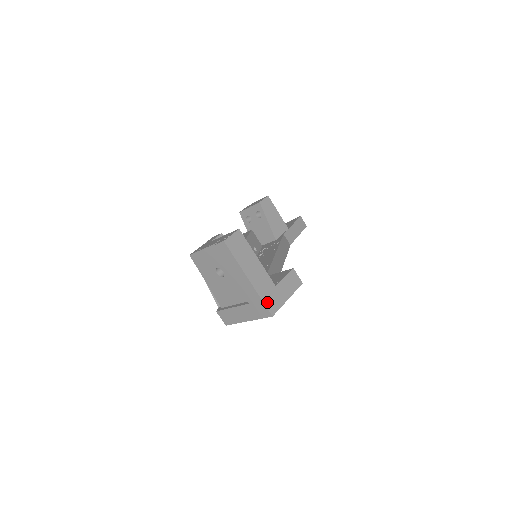
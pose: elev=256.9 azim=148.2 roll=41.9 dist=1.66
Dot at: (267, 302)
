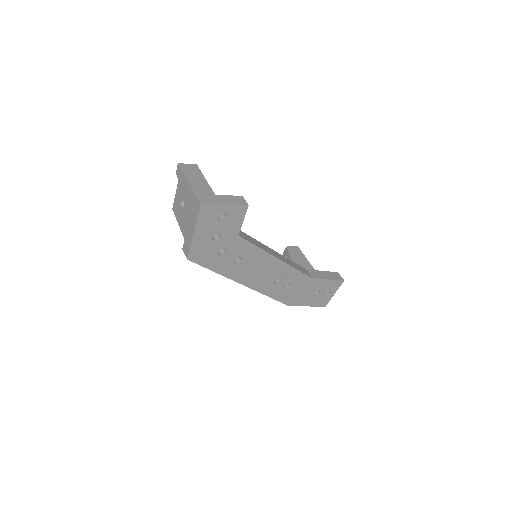
Dot at: (200, 197)
